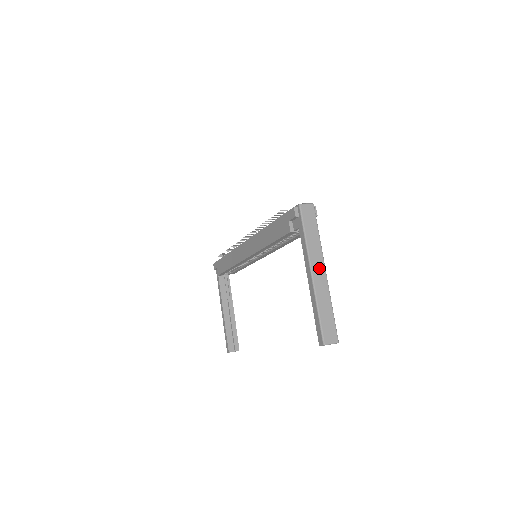
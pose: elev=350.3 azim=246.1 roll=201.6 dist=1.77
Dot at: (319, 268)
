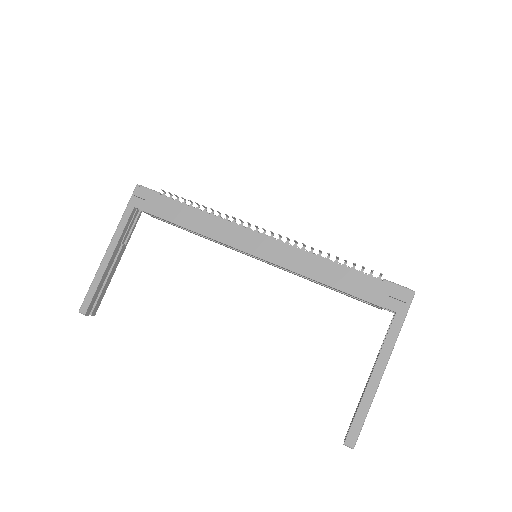
Dot at: occluded
